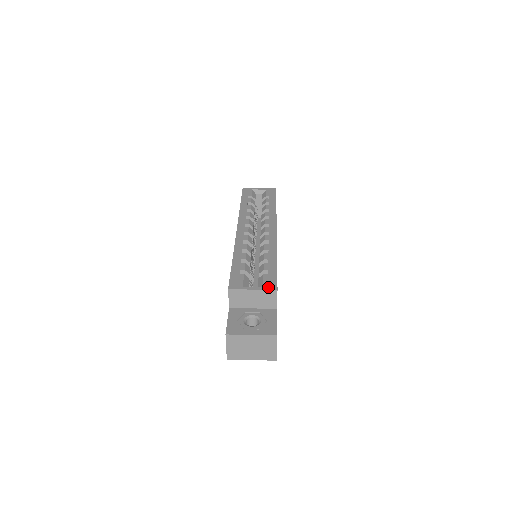
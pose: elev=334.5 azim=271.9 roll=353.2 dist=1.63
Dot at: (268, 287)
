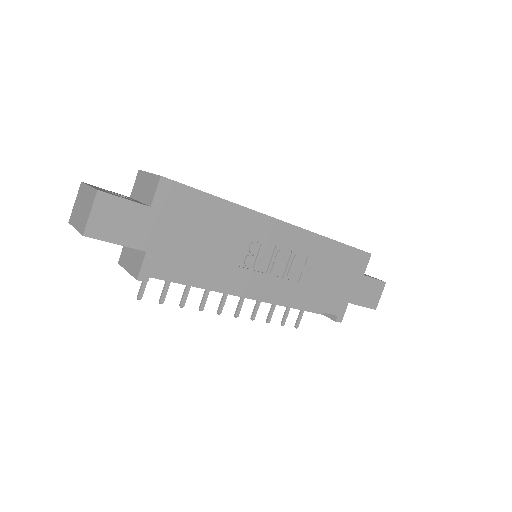
Dot at: occluded
